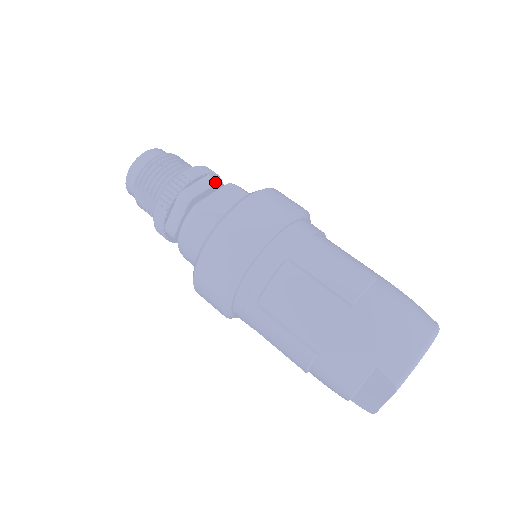
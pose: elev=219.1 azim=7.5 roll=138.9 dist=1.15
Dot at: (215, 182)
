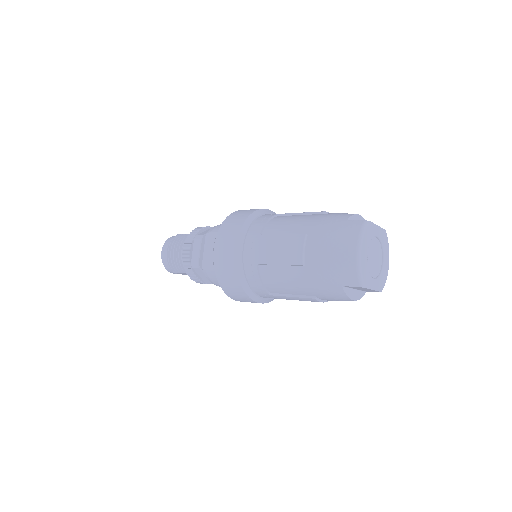
Dot at: (200, 241)
